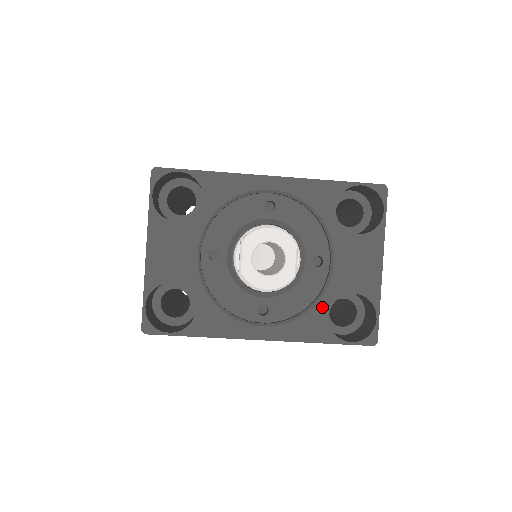
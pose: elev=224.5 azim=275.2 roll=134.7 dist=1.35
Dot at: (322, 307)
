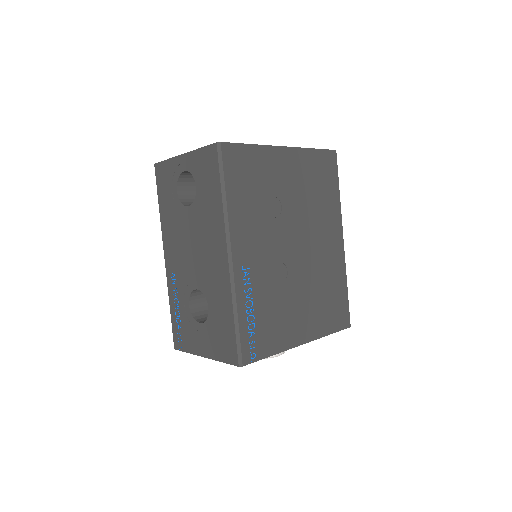
Dot at: occluded
